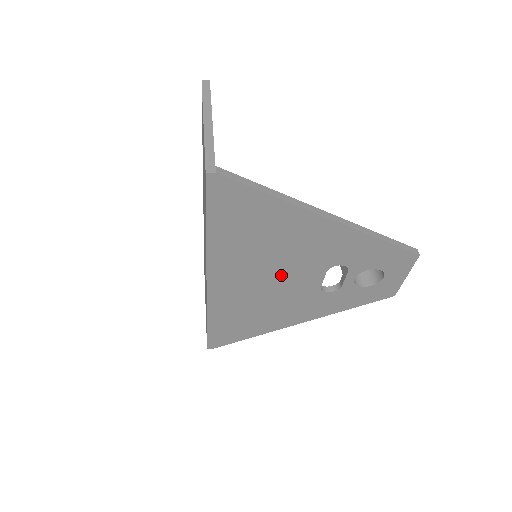
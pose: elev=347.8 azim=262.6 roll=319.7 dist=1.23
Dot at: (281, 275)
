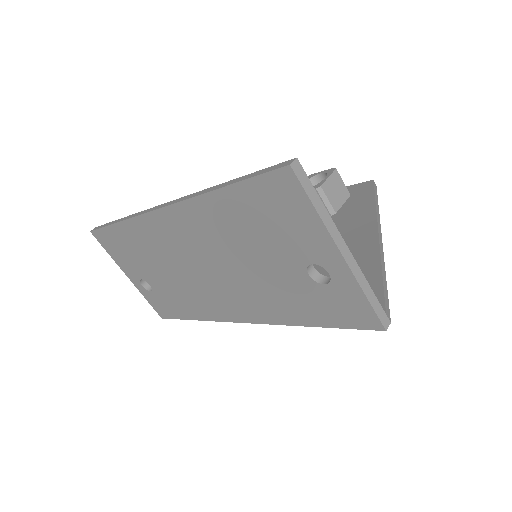
Dot at: occluded
